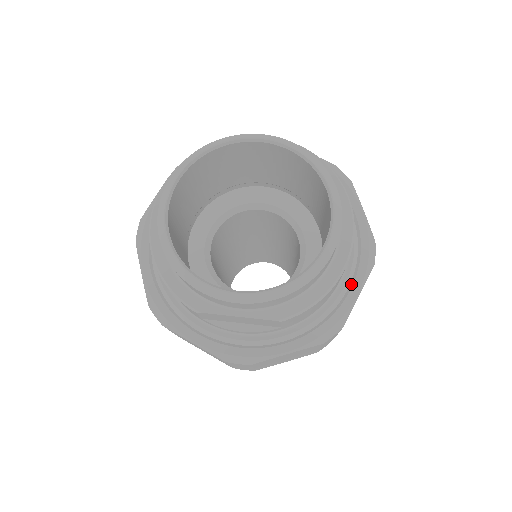
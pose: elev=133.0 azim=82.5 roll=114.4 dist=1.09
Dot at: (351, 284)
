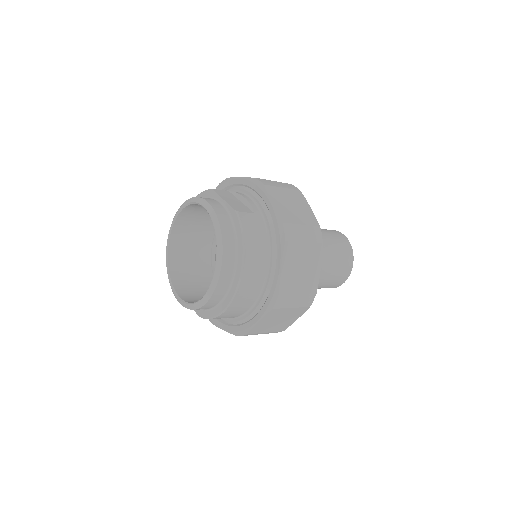
Dot at: (258, 313)
